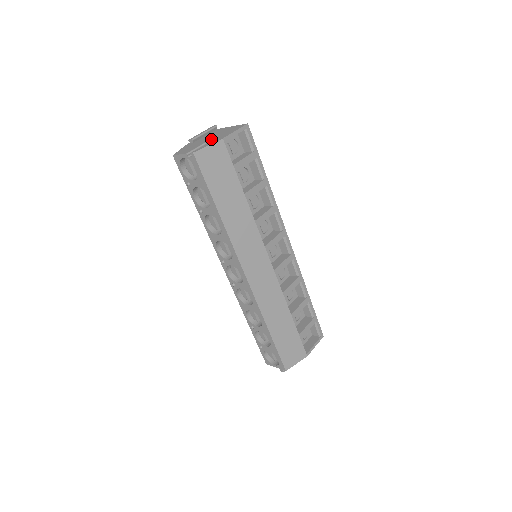
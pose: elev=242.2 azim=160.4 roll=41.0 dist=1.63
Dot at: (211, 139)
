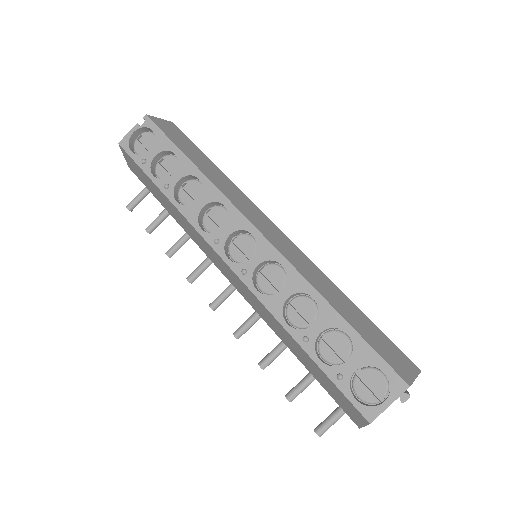
Dot at: occluded
